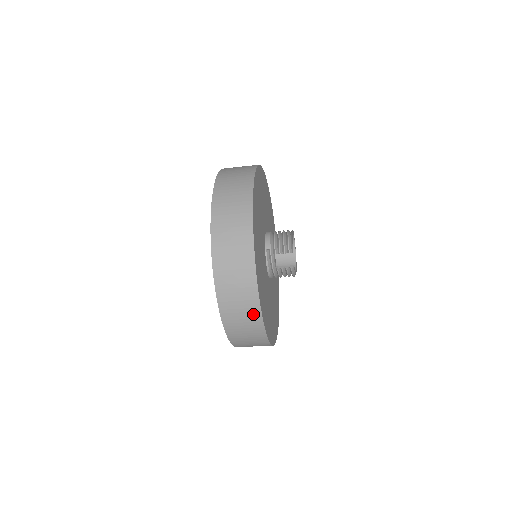
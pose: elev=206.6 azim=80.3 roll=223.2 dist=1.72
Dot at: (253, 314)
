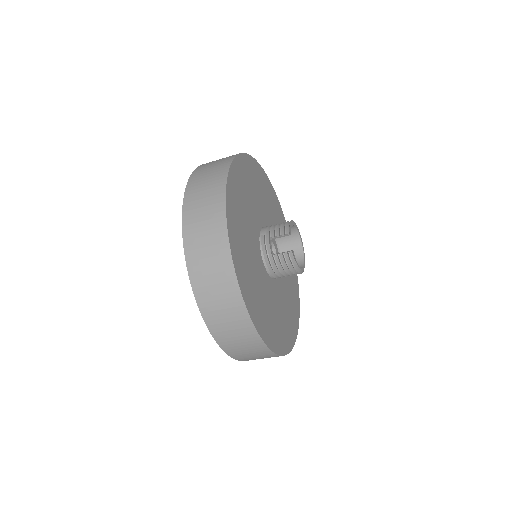
Dot at: (223, 264)
